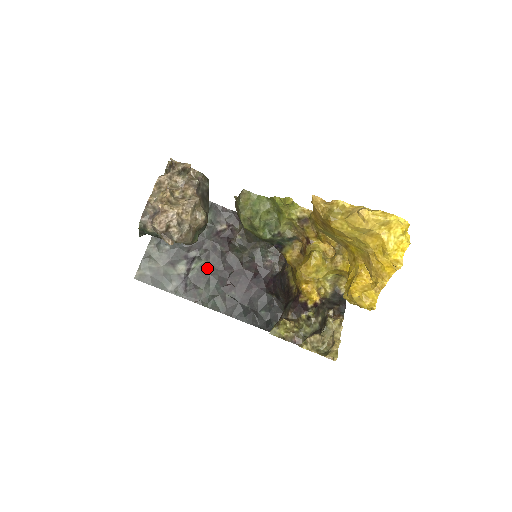
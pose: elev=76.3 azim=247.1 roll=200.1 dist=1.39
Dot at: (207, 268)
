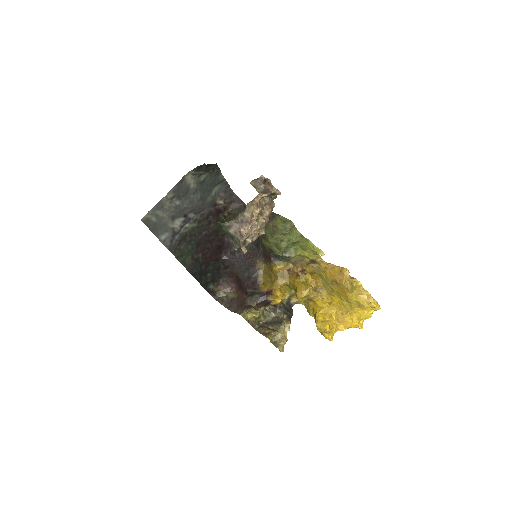
Dot at: (195, 231)
